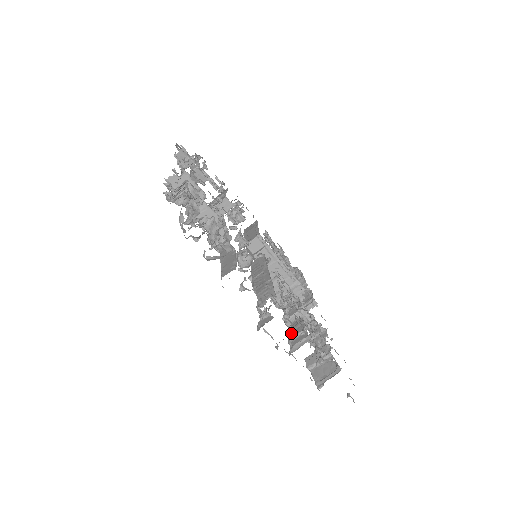
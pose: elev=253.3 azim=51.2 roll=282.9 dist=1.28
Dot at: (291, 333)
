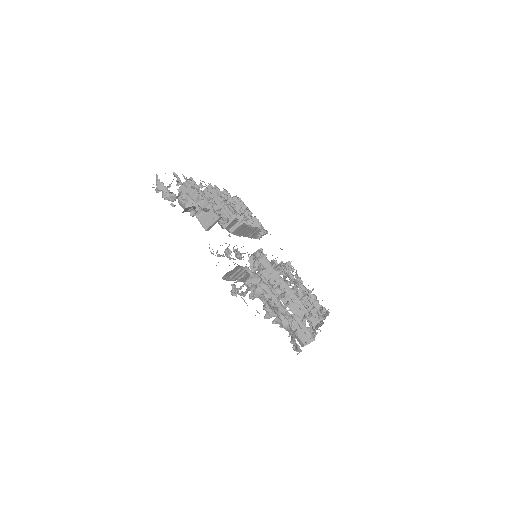
Dot at: occluded
